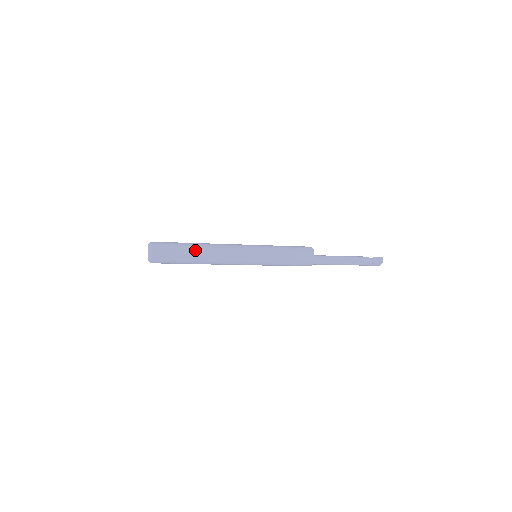
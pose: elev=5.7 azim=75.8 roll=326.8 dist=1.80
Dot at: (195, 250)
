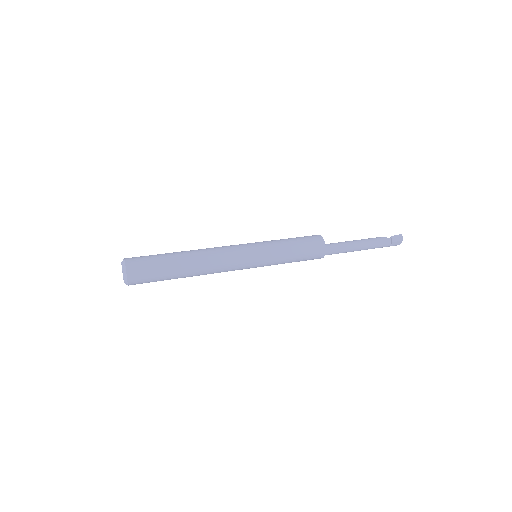
Dot at: (181, 260)
